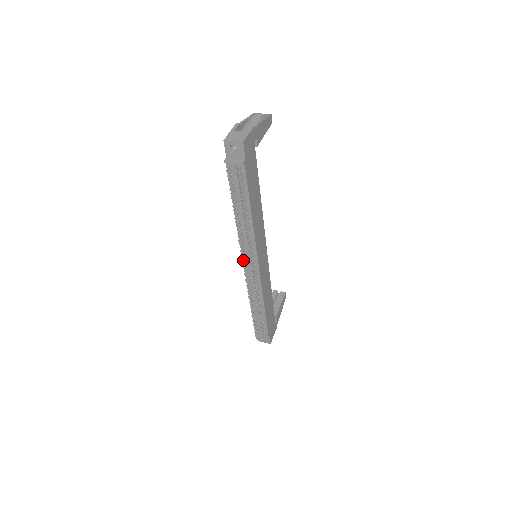
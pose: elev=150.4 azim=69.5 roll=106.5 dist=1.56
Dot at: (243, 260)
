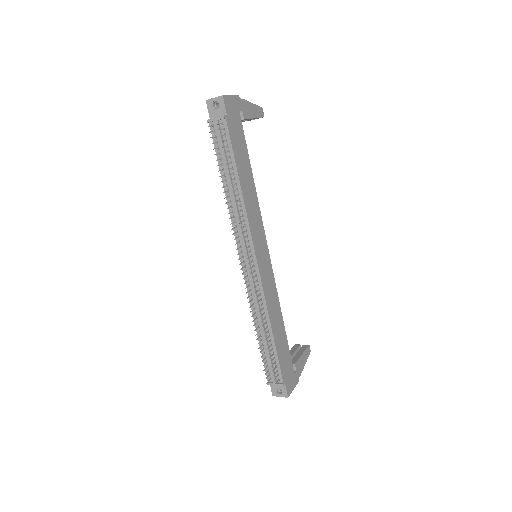
Dot at: (239, 255)
